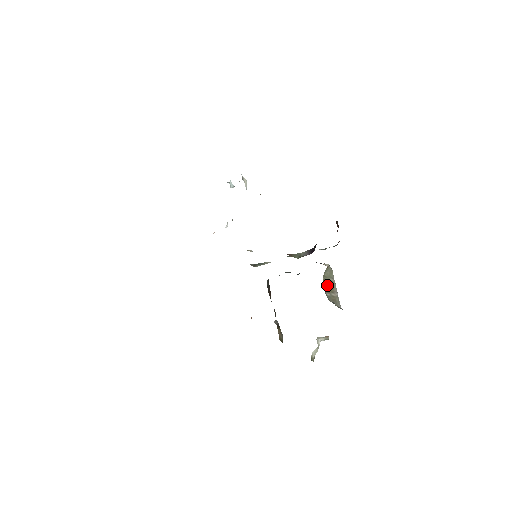
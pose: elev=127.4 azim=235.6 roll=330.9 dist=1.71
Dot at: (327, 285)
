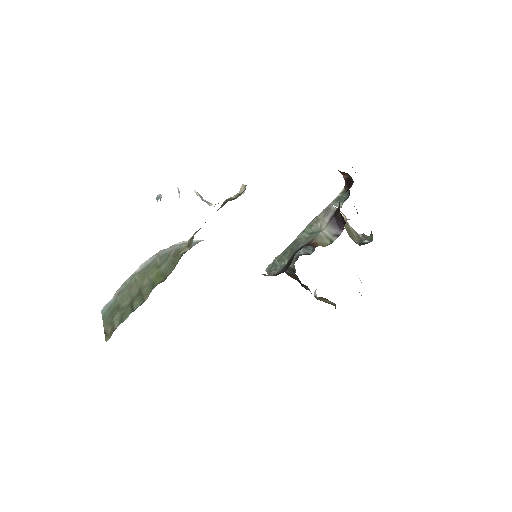
Dot at: (349, 232)
